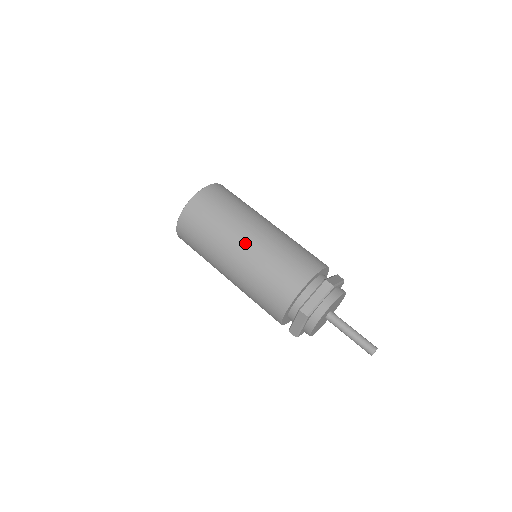
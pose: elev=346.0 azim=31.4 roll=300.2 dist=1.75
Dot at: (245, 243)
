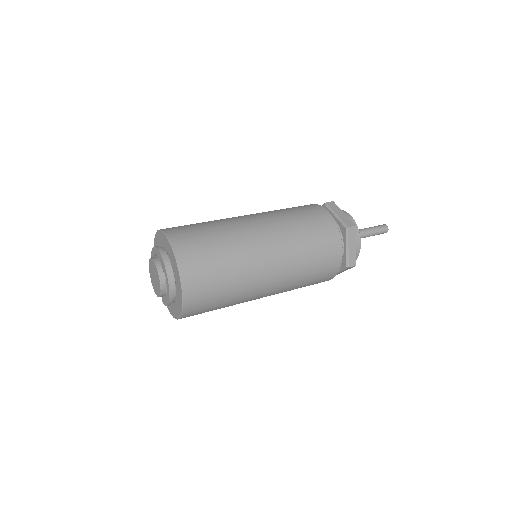
Dot at: (272, 270)
